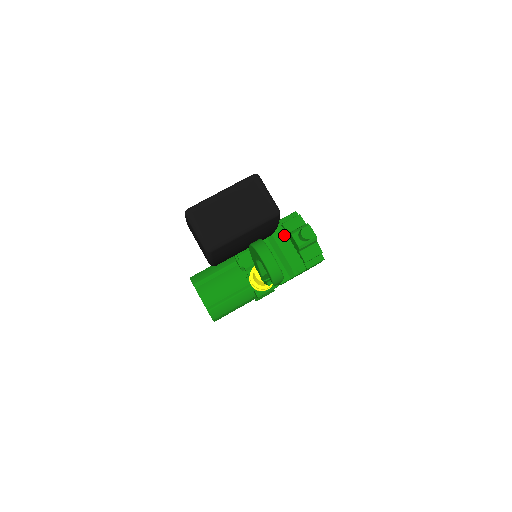
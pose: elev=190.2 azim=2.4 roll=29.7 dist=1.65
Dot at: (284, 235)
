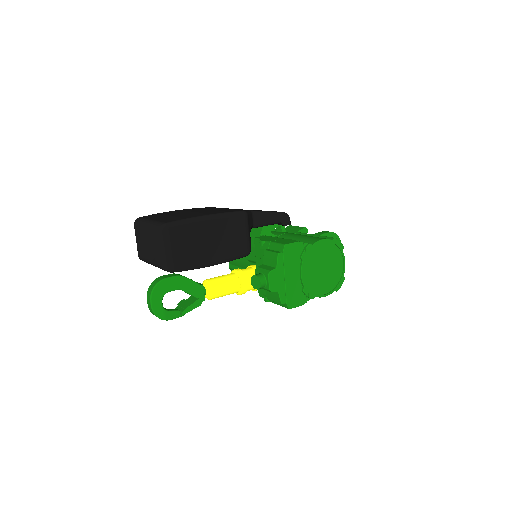
Dot at: occluded
